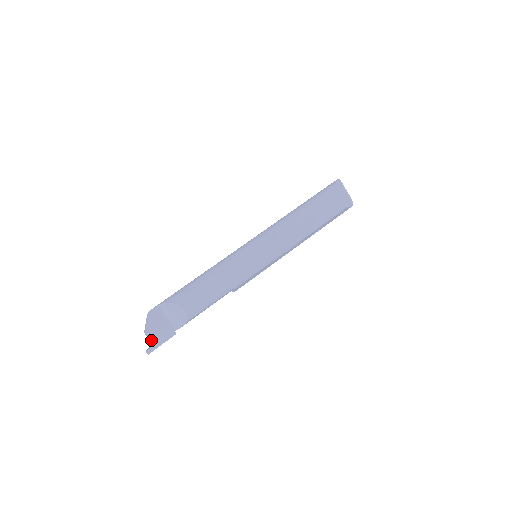
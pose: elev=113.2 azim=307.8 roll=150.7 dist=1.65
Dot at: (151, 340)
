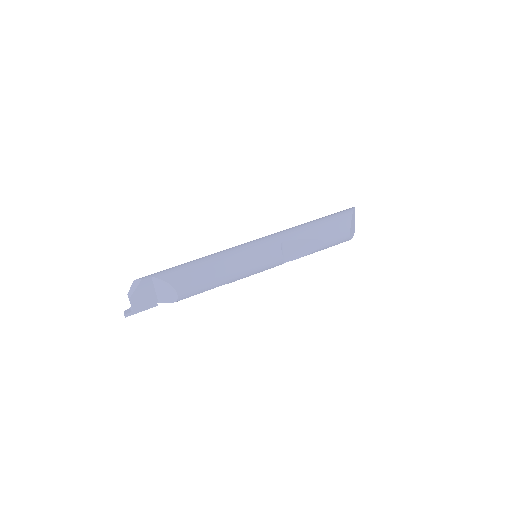
Dot at: (133, 306)
